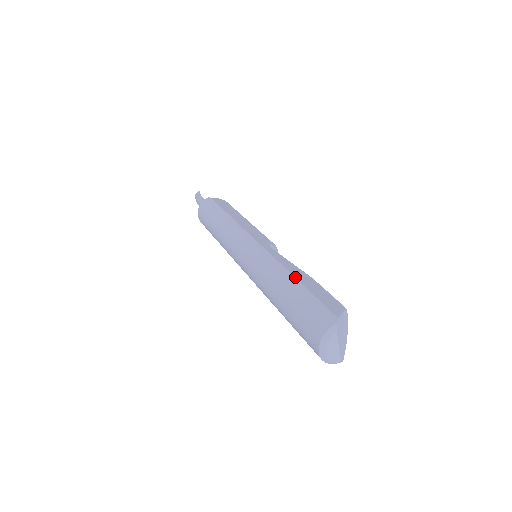
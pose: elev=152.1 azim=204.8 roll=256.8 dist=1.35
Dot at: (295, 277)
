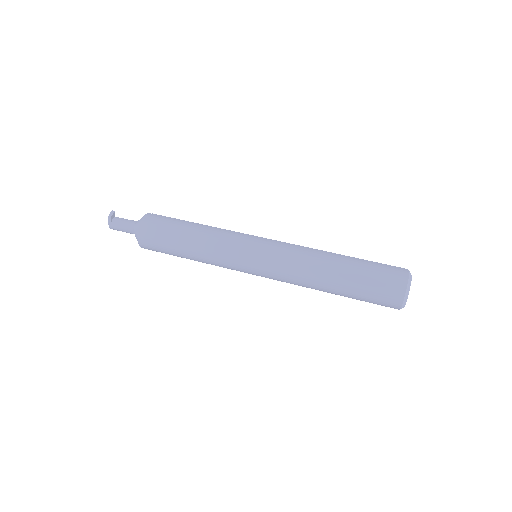
Dot at: (340, 254)
